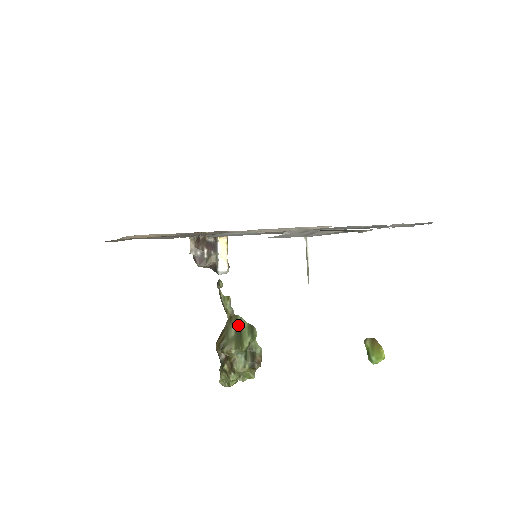
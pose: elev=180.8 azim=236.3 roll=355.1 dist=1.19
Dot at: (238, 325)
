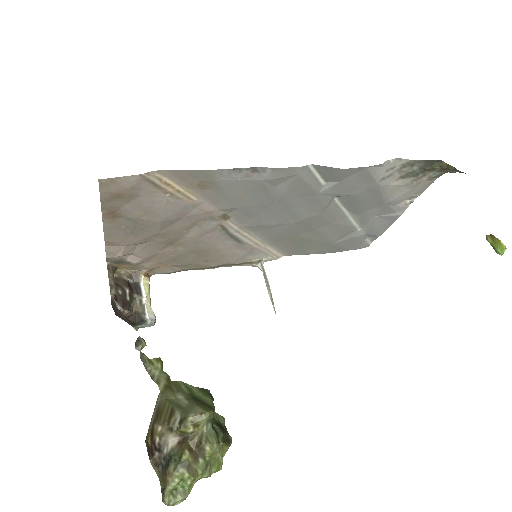
Dot at: (186, 390)
